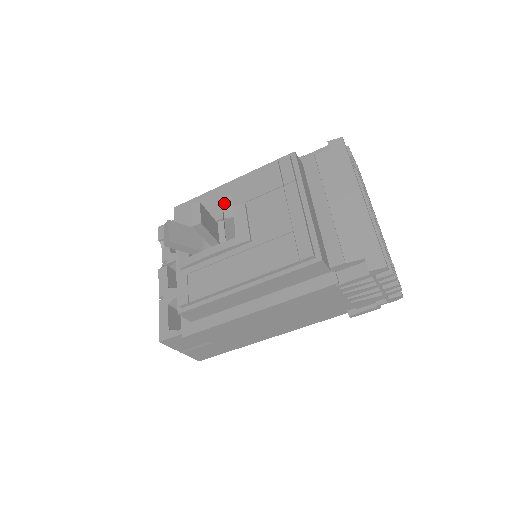
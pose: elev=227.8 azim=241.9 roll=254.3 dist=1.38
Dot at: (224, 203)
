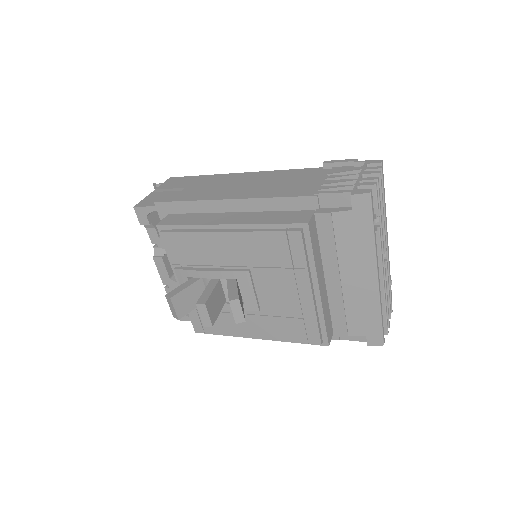
Dot at: (233, 308)
